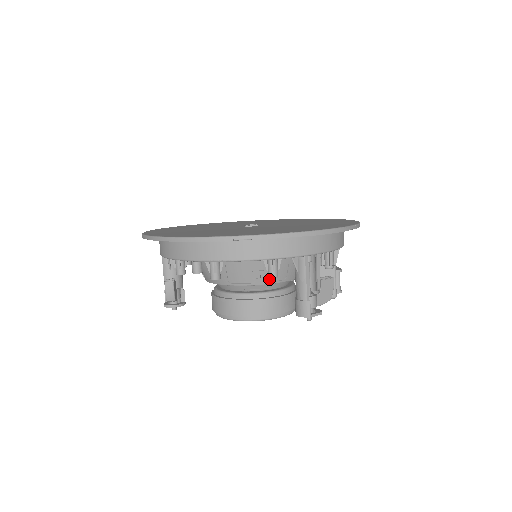
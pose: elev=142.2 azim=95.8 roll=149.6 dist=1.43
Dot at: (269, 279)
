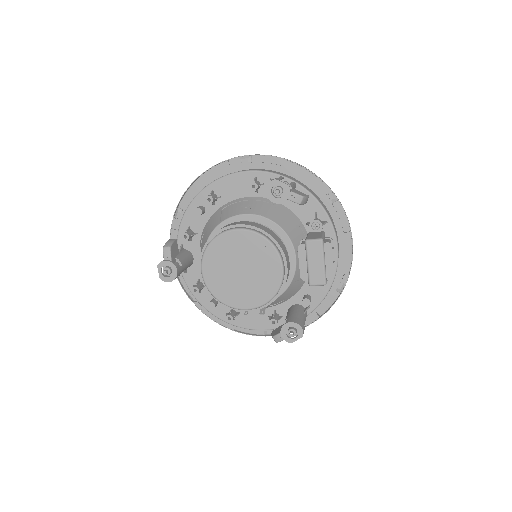
Dot at: (254, 212)
